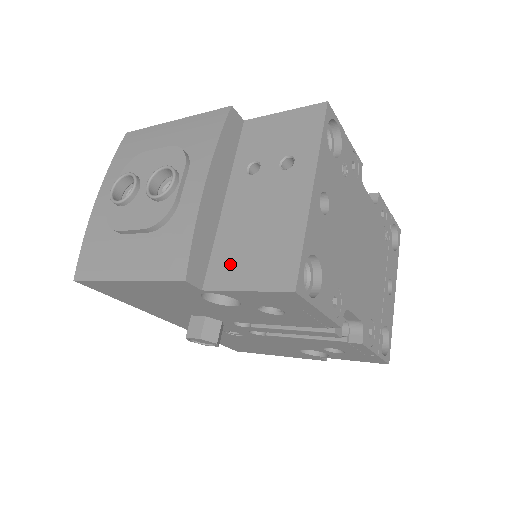
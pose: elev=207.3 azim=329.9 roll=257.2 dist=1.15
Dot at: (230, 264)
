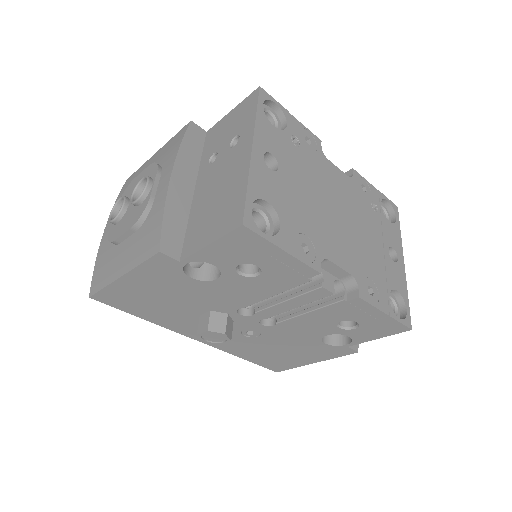
Dot at: (198, 232)
